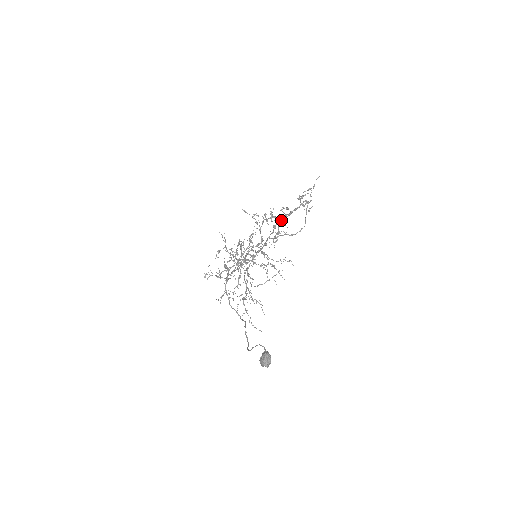
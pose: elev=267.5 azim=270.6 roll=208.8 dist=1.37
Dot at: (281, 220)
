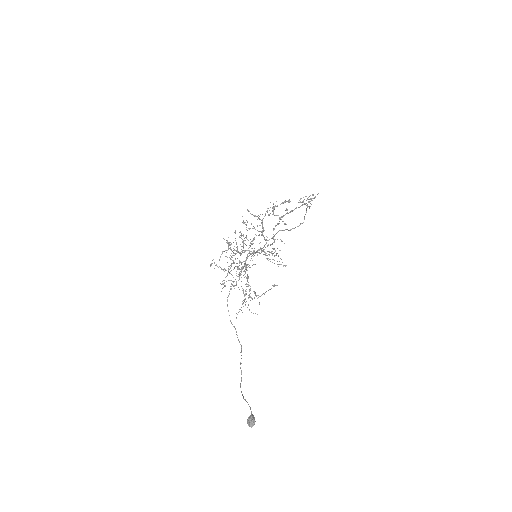
Dot at: (282, 217)
